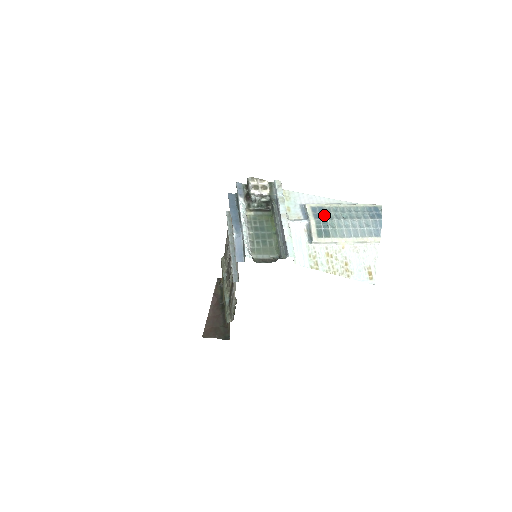
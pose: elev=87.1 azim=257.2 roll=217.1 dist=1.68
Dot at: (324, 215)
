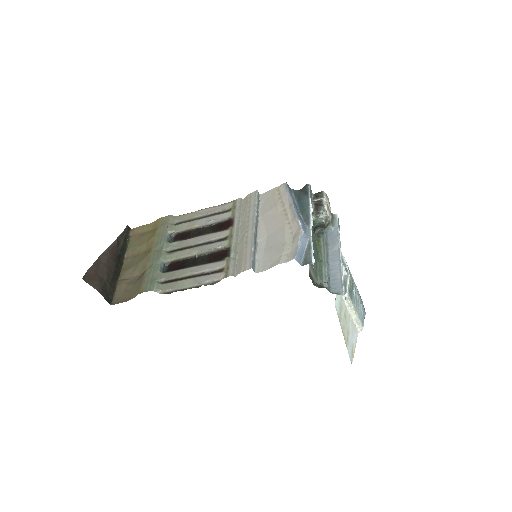
Dot at: occluded
